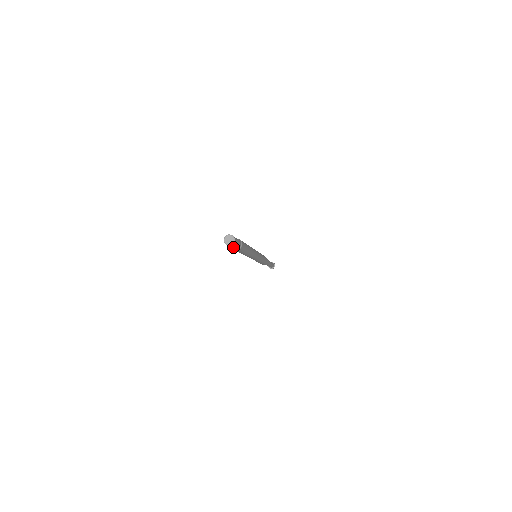
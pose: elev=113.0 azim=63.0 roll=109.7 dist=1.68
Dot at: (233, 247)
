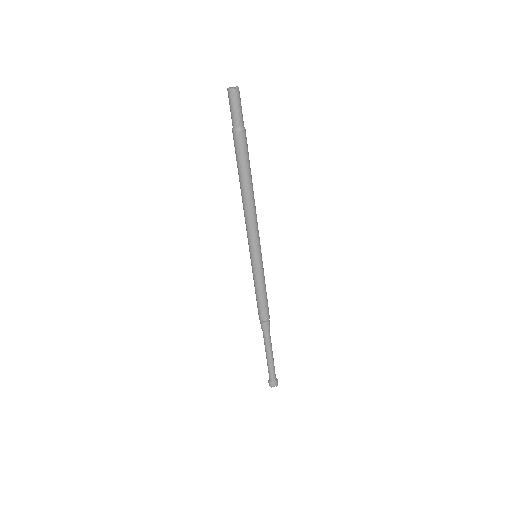
Dot at: (239, 110)
